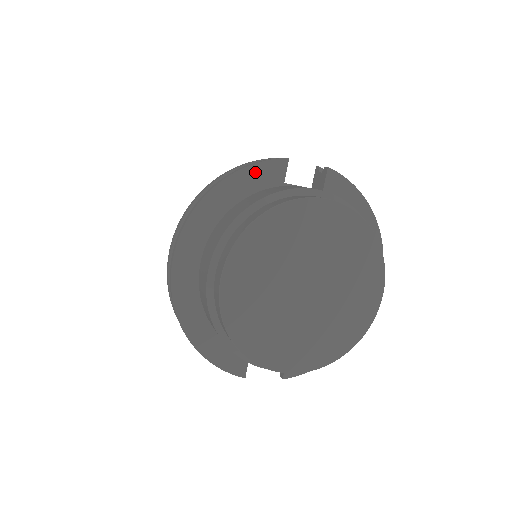
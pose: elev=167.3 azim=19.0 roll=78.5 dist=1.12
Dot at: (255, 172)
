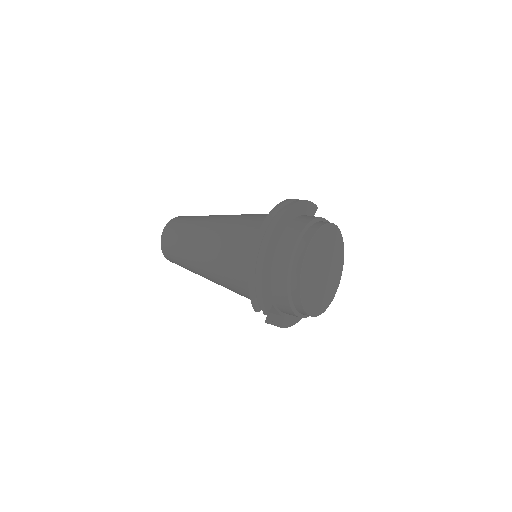
Dot at: (309, 205)
